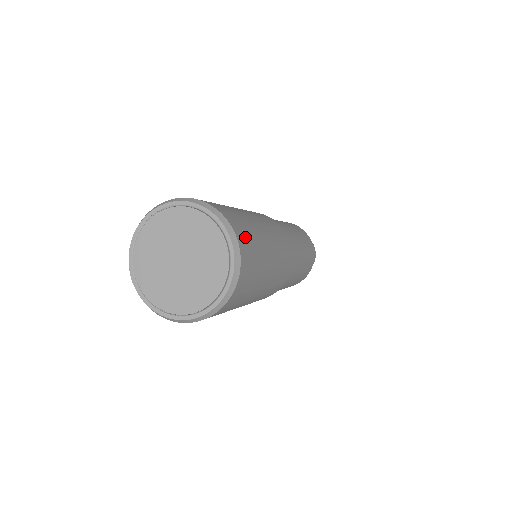
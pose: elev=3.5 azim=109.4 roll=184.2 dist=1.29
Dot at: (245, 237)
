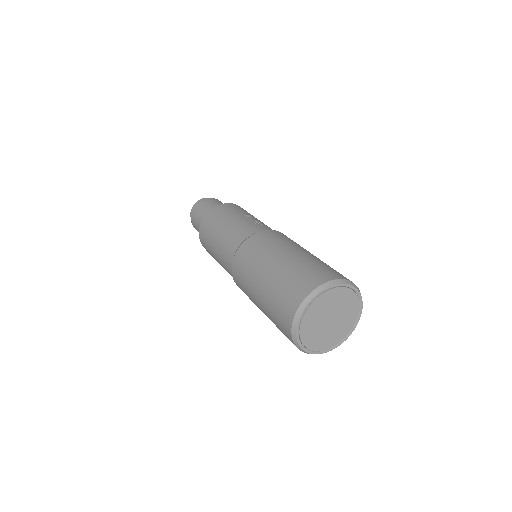
Dot at: occluded
